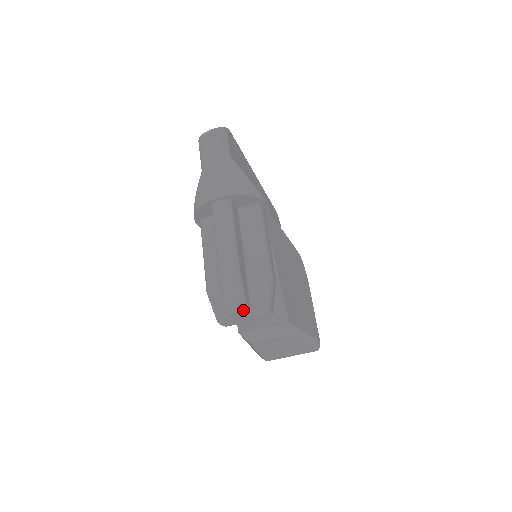
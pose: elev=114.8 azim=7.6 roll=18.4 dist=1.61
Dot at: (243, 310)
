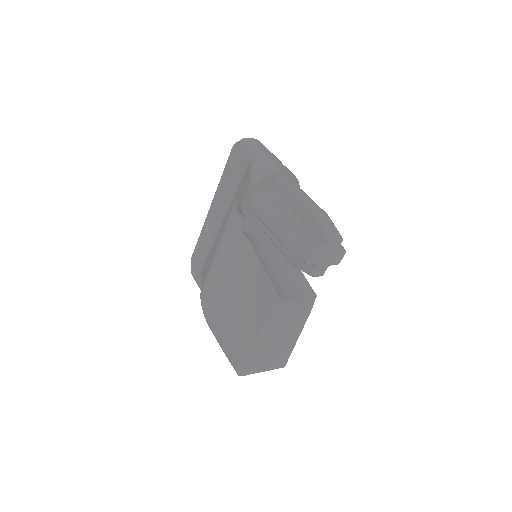
Dot at: (342, 240)
